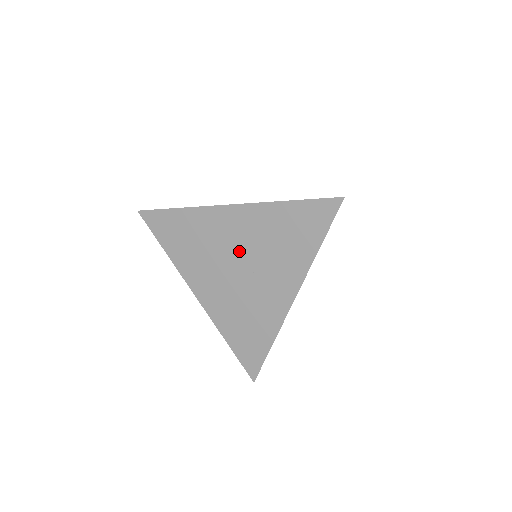
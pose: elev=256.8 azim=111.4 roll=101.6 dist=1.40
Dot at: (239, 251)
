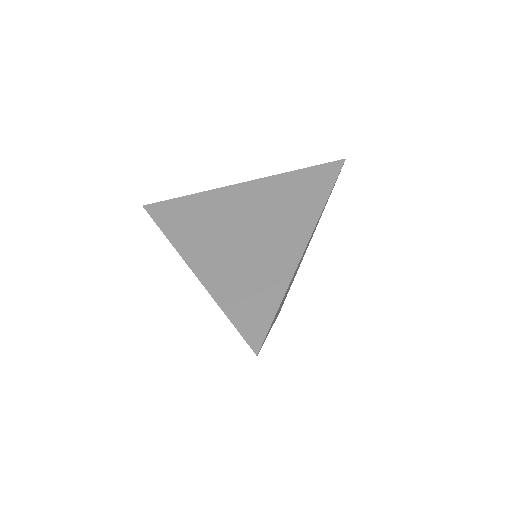
Dot at: (247, 216)
